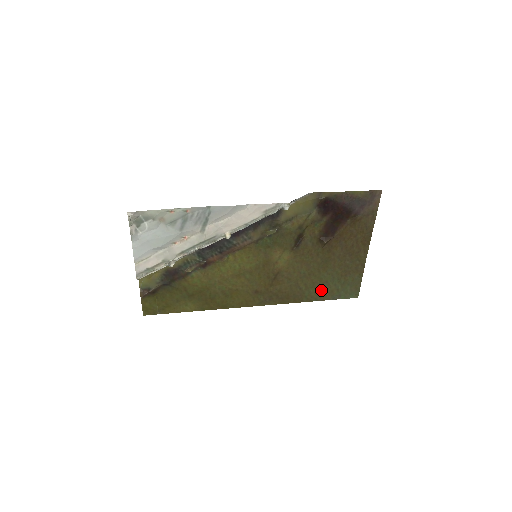
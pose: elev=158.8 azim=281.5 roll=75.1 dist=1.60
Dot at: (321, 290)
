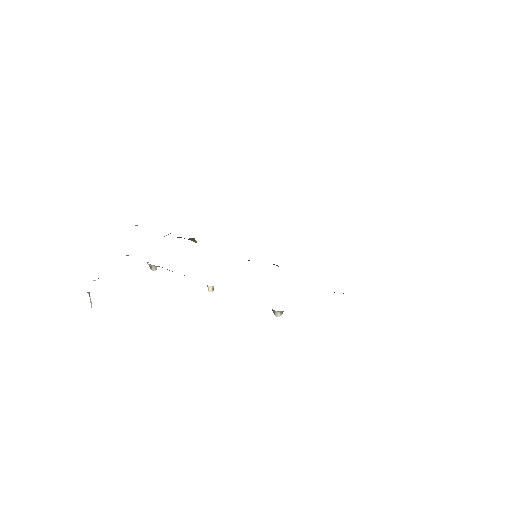
Dot at: occluded
